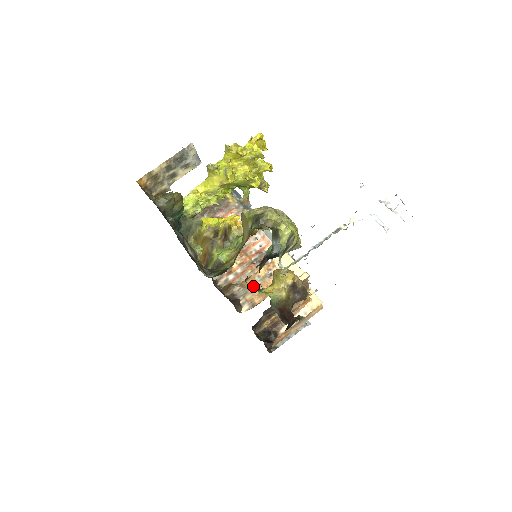
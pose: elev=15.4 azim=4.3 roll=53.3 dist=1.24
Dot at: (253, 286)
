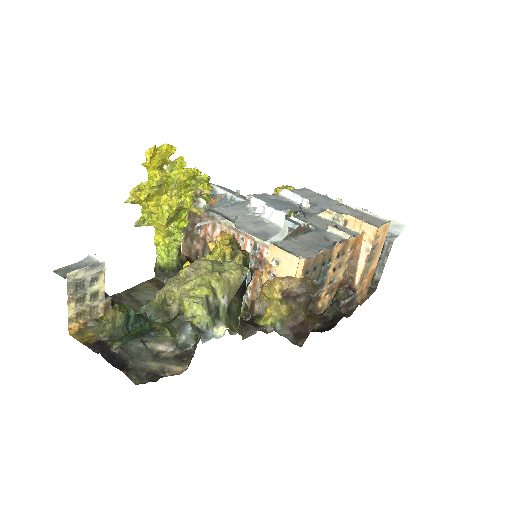
Dot at: occluded
